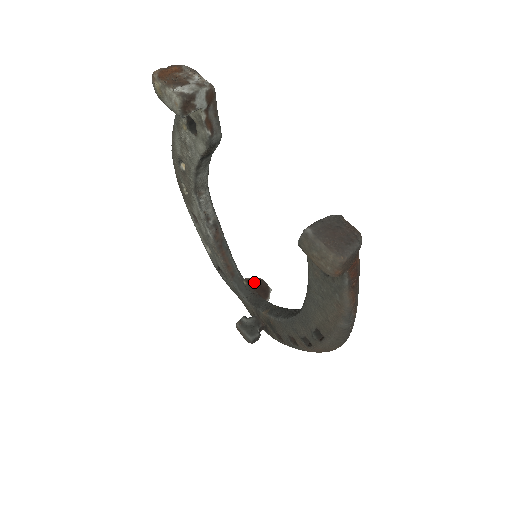
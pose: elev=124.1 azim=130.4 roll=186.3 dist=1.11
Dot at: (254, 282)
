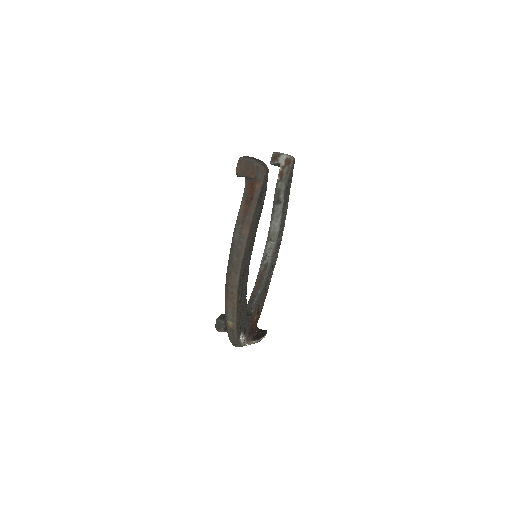
Dot at: (262, 331)
